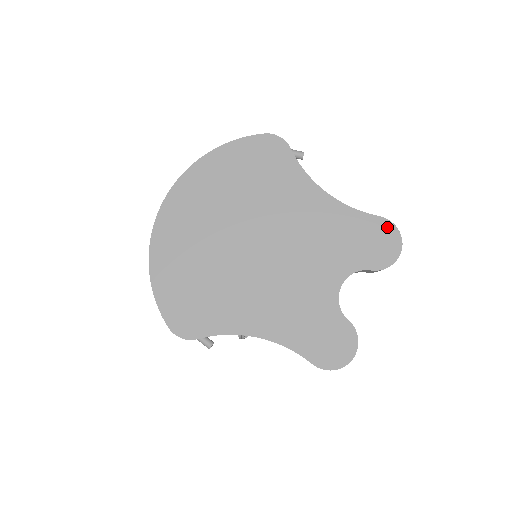
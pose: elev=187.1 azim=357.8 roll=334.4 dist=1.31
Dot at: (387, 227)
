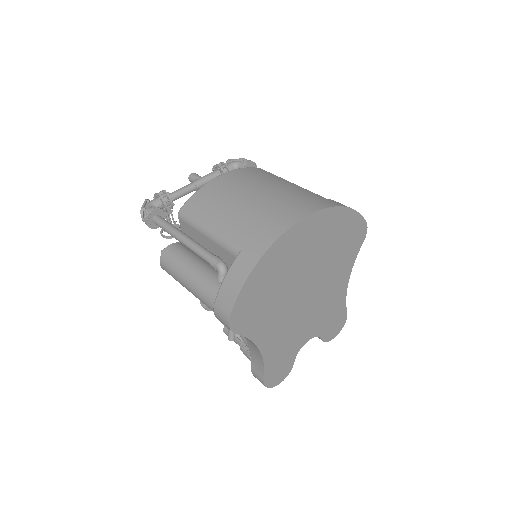
Dot at: (344, 320)
